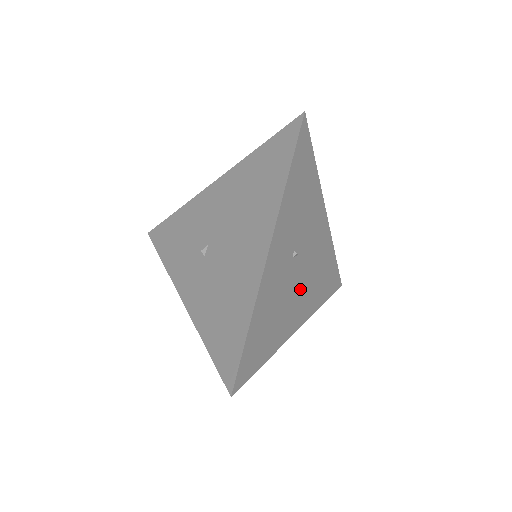
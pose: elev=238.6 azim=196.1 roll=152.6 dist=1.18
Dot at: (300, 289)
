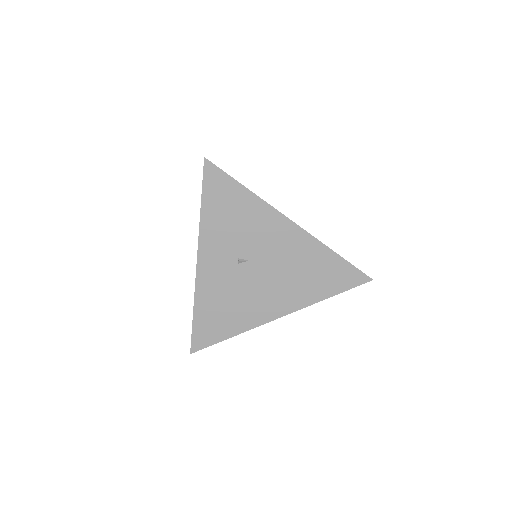
Dot at: (266, 286)
